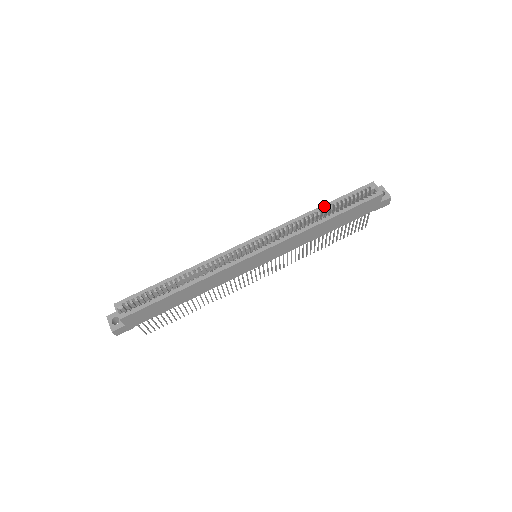
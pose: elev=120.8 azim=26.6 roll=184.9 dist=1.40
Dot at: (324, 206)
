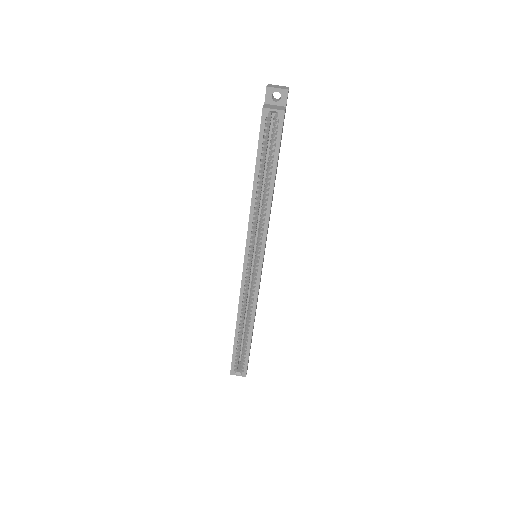
Dot at: (255, 181)
